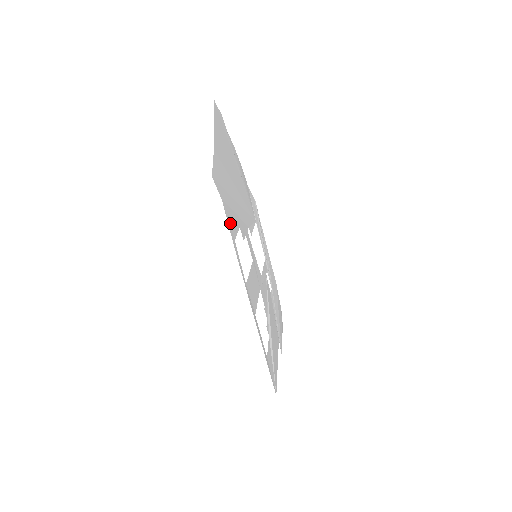
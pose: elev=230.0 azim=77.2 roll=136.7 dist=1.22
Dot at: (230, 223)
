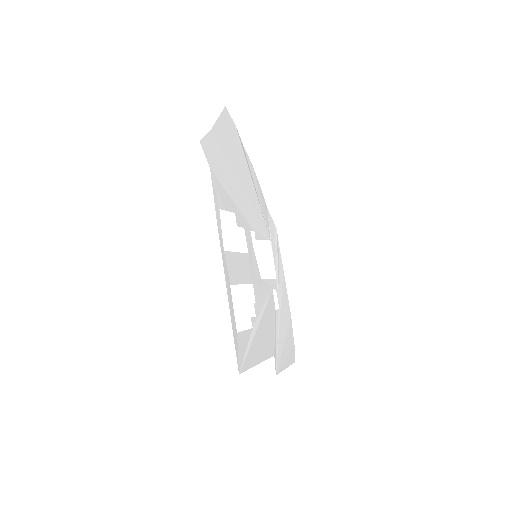
Dot at: (217, 193)
